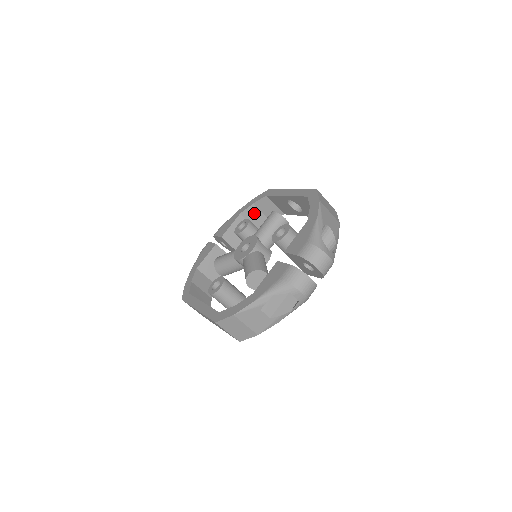
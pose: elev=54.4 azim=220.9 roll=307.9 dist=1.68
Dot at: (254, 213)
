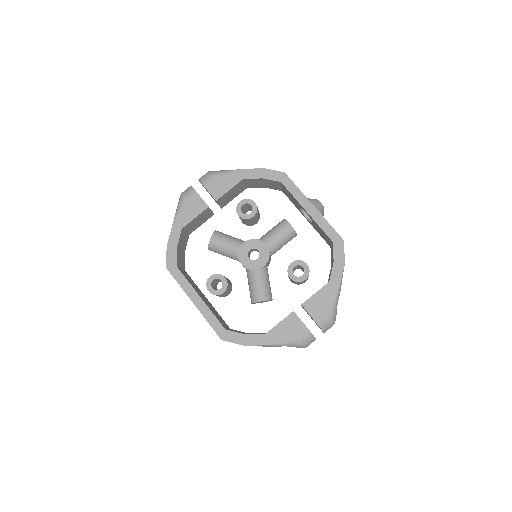
Dot at: (256, 181)
